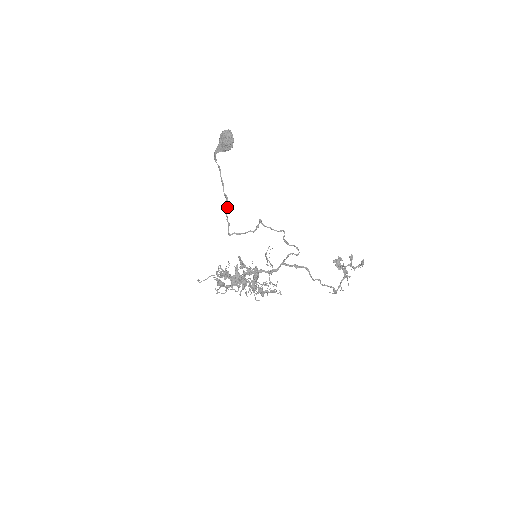
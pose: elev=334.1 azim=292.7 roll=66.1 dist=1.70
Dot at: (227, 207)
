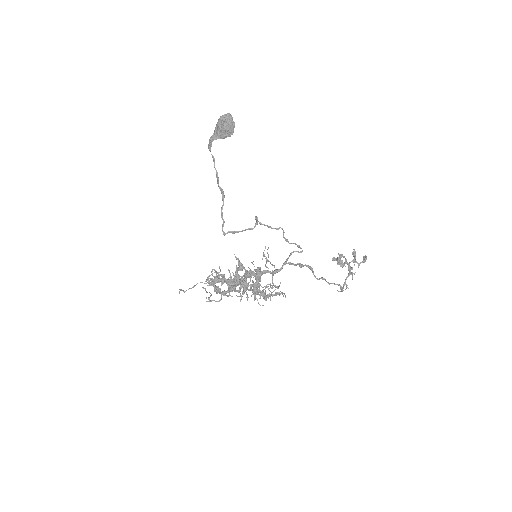
Dot at: occluded
